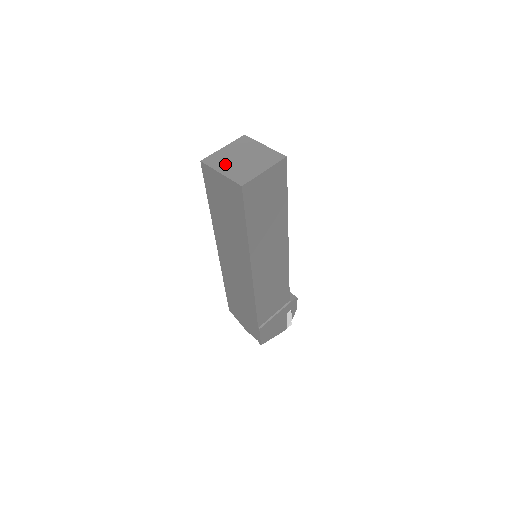
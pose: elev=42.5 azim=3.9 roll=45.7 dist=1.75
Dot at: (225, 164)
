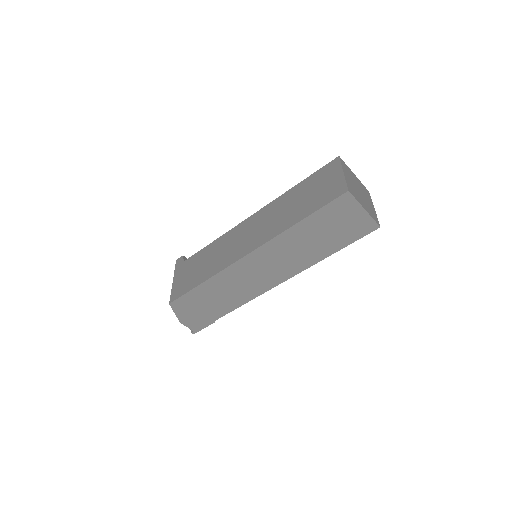
Dot at: (359, 197)
